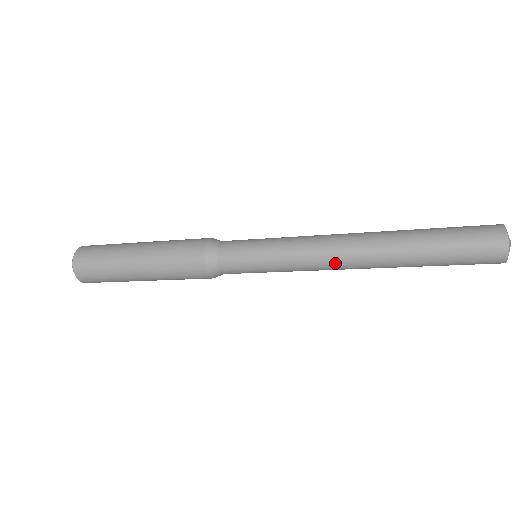
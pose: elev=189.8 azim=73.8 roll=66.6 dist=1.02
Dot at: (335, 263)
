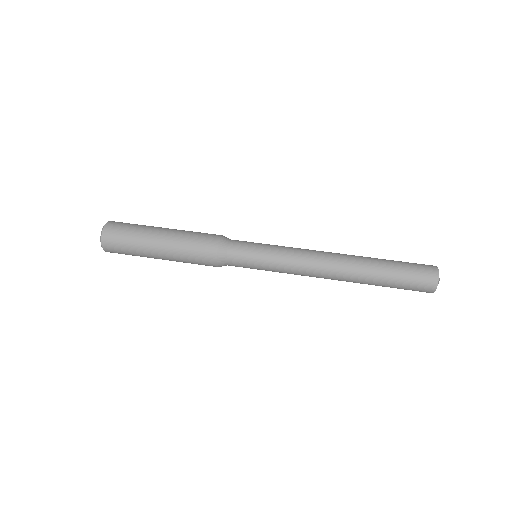
Dot at: (316, 277)
